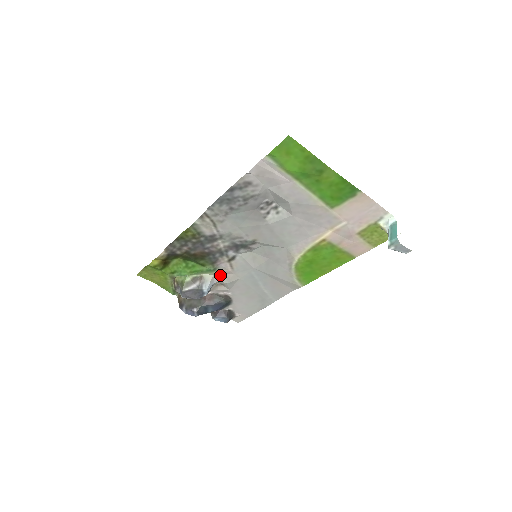
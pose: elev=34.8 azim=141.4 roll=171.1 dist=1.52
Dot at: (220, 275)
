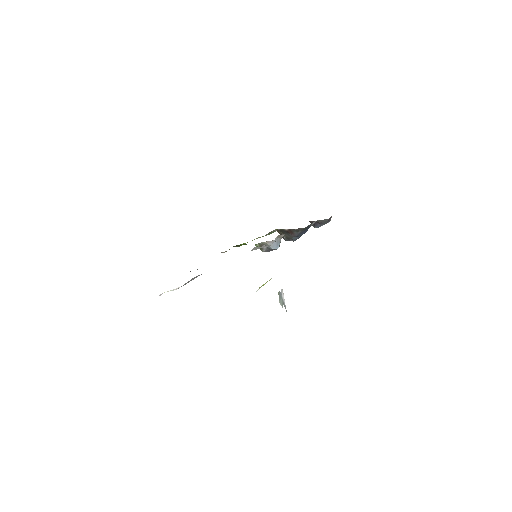
Dot at: (268, 241)
